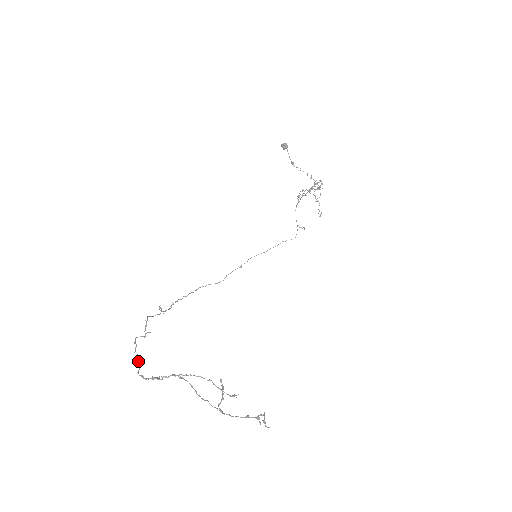
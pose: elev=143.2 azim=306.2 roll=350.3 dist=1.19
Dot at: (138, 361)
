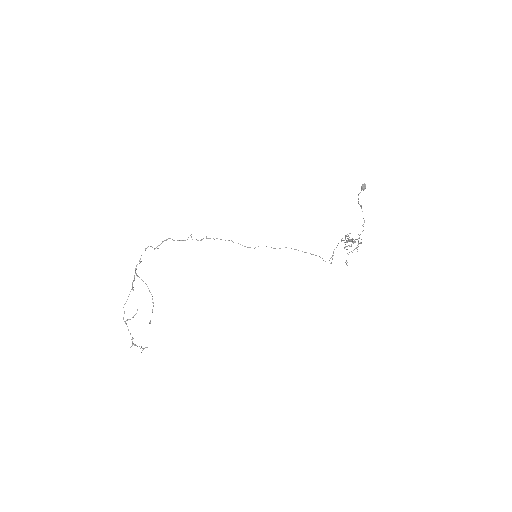
Dot at: (140, 259)
